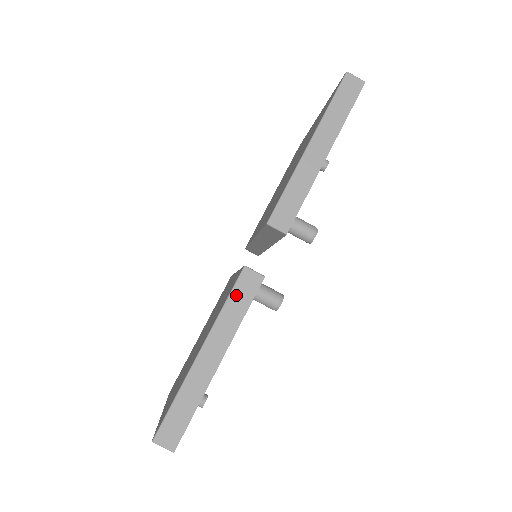
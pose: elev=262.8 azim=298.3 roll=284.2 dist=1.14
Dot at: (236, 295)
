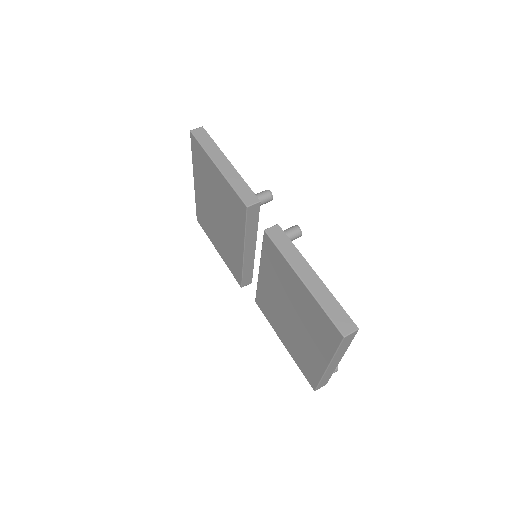
Dot at: (279, 243)
